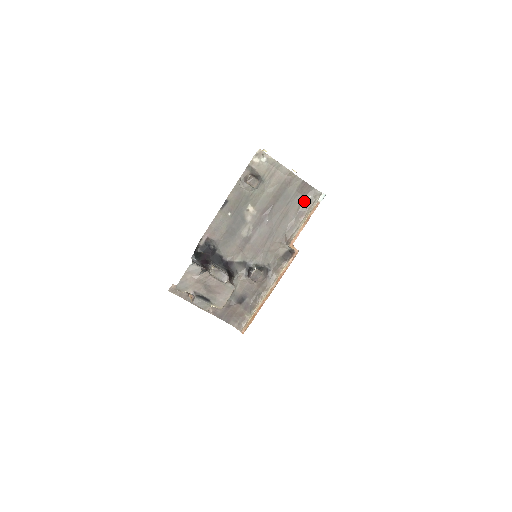
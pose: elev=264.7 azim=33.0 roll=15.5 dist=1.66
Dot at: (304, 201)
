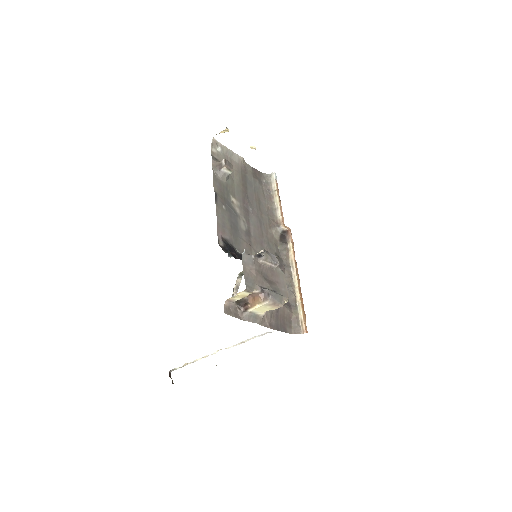
Dot at: (263, 186)
